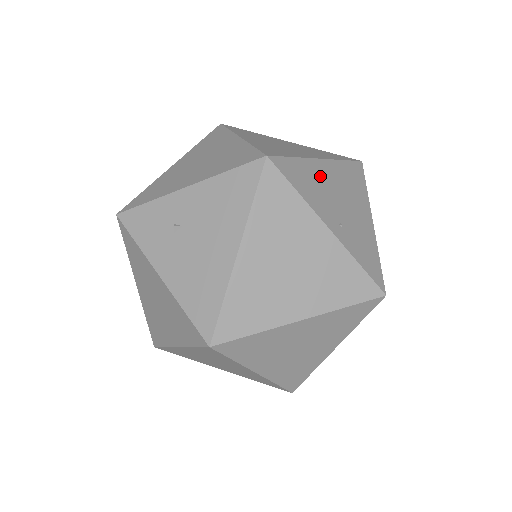
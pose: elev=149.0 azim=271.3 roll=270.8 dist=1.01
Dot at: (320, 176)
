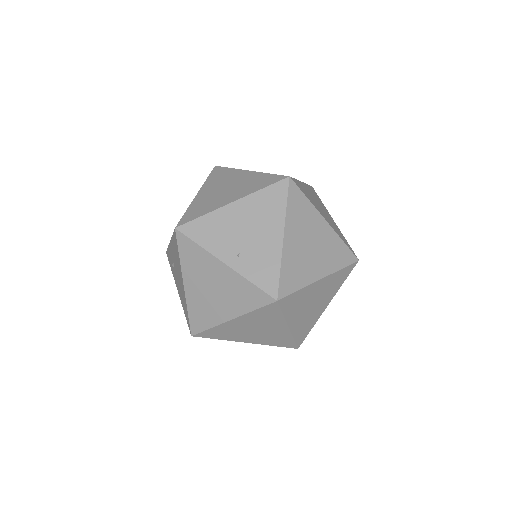
Dot at: (226, 220)
